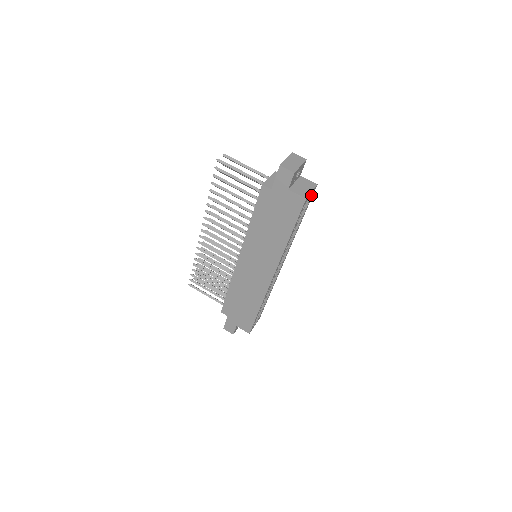
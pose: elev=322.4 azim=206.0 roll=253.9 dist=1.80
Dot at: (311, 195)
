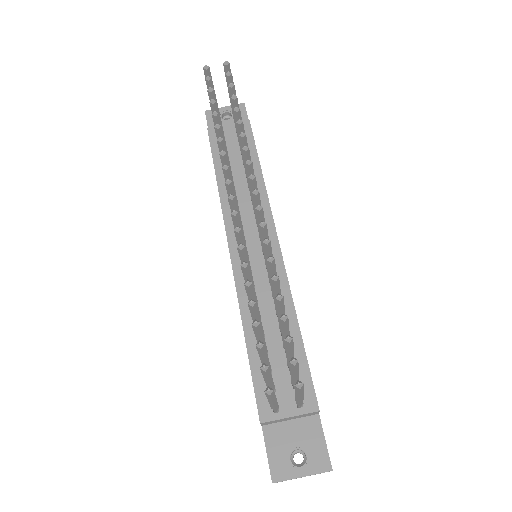
Dot at: occluded
